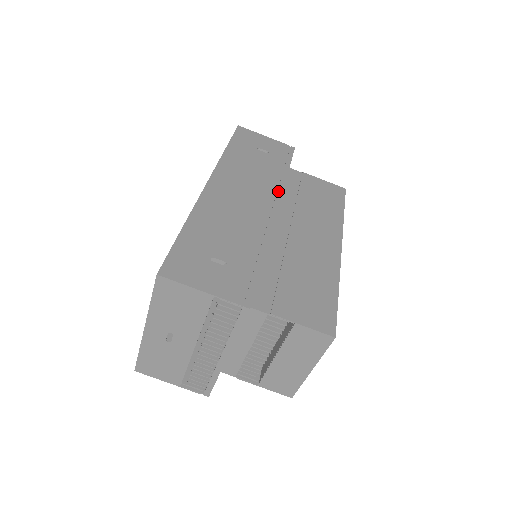
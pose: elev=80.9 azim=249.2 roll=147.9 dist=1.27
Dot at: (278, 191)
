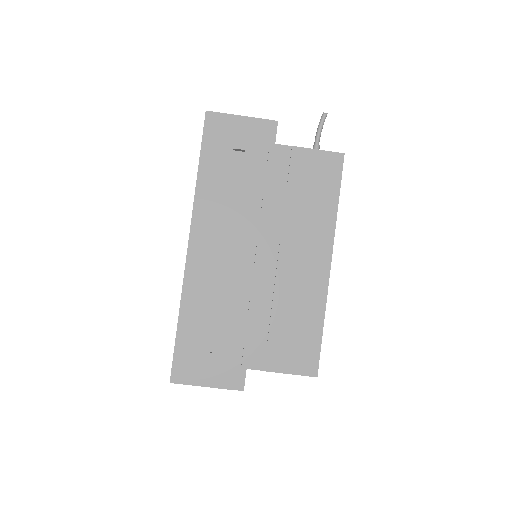
Dot at: (260, 224)
